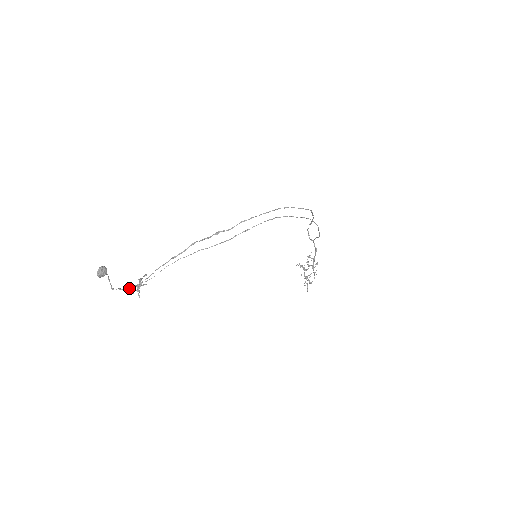
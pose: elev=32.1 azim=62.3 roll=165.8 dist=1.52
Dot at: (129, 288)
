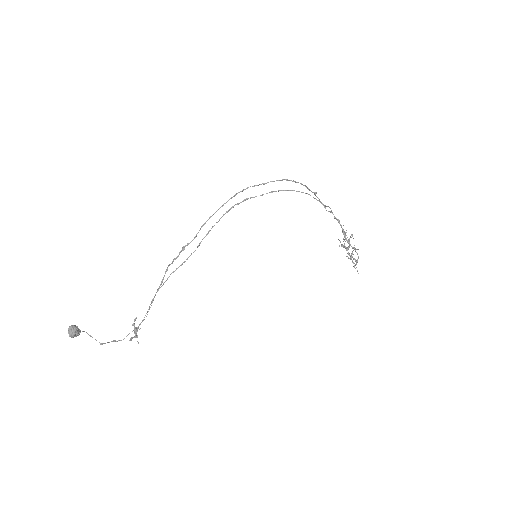
Dot at: occluded
